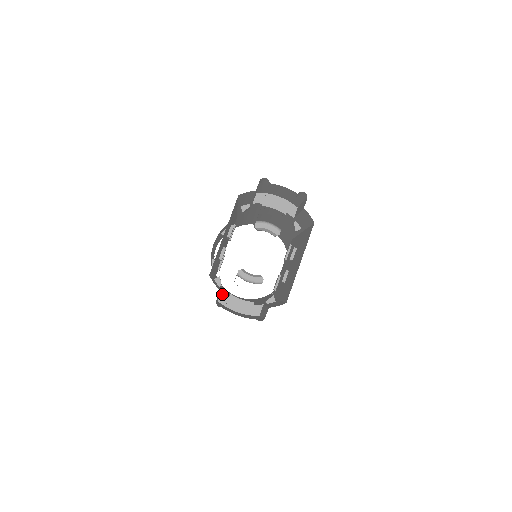
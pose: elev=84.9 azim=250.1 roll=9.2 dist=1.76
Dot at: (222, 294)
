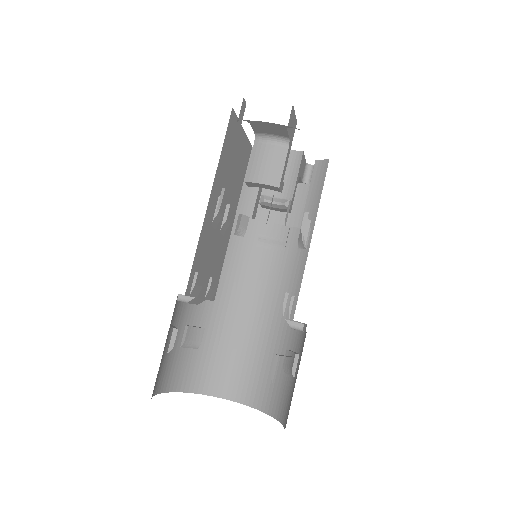
Dot at: occluded
